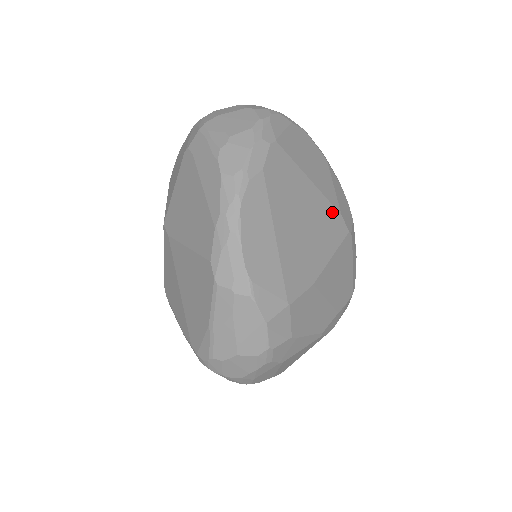
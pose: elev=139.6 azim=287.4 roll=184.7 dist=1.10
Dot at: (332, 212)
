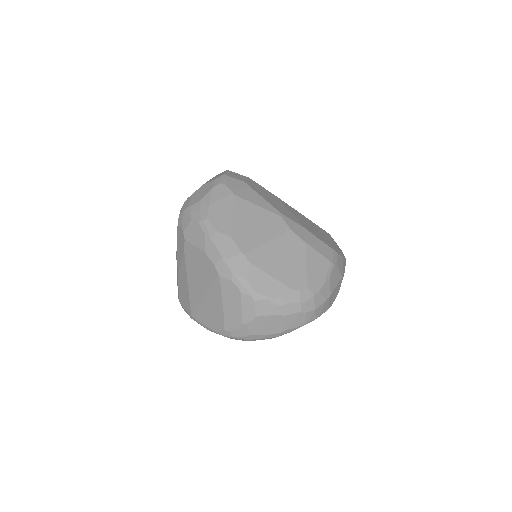
Dot at: occluded
